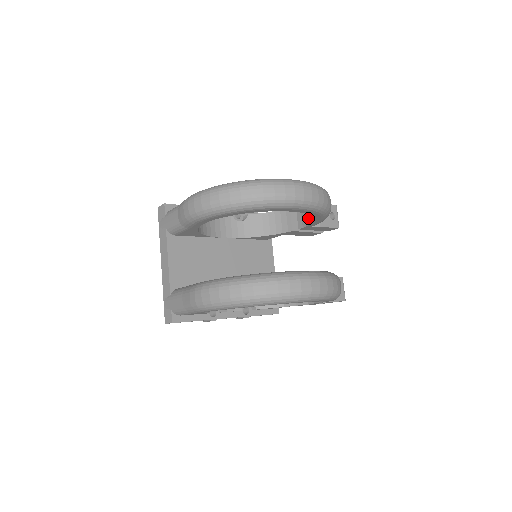
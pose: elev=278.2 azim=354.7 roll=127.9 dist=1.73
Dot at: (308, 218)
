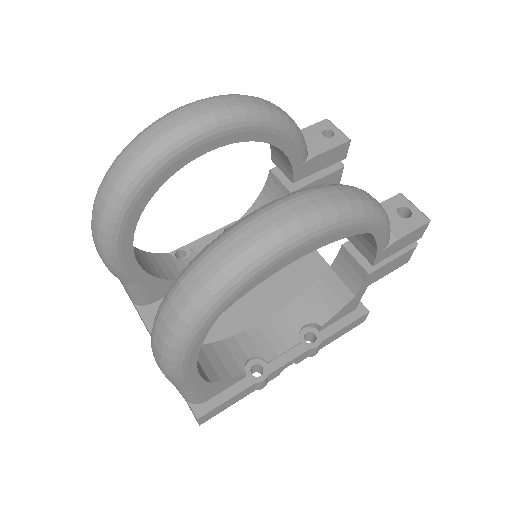
Dot at: (284, 157)
